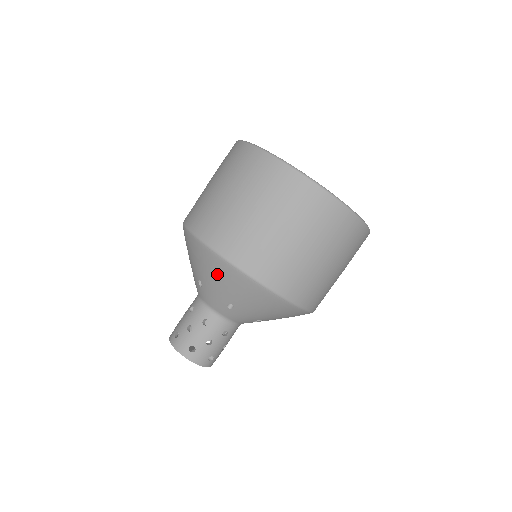
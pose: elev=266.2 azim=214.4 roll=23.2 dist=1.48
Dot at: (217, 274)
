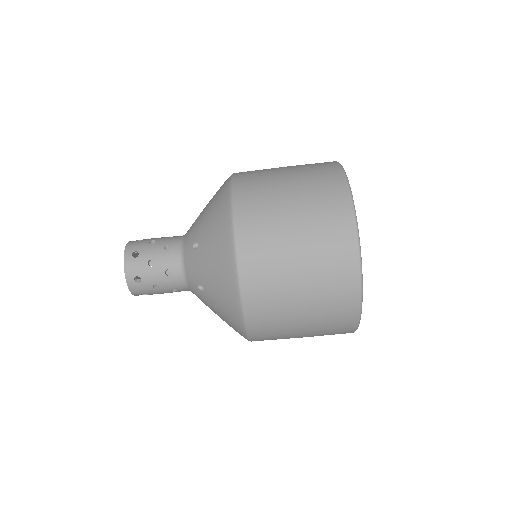
Dot at: (215, 206)
